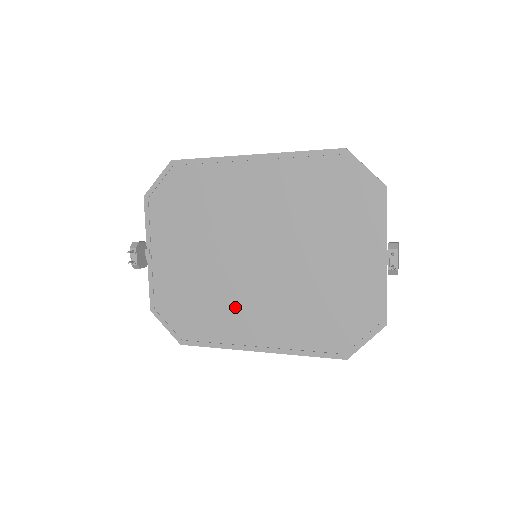
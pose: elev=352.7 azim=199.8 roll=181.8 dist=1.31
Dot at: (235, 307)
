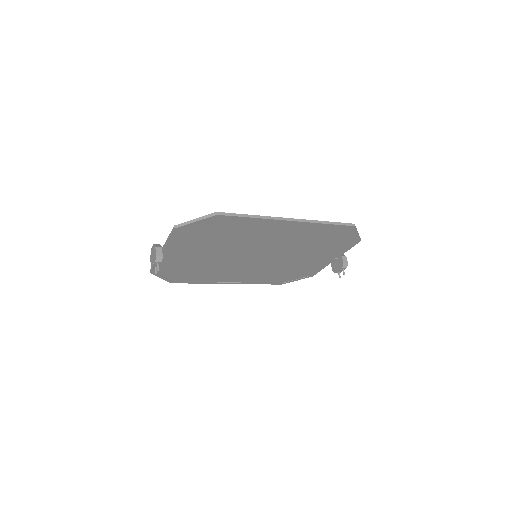
Dot at: (225, 272)
